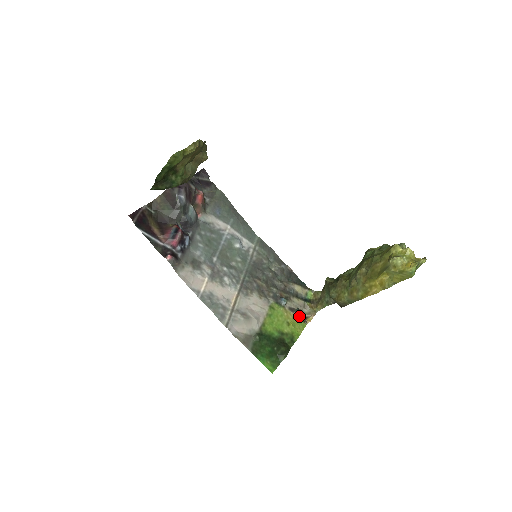
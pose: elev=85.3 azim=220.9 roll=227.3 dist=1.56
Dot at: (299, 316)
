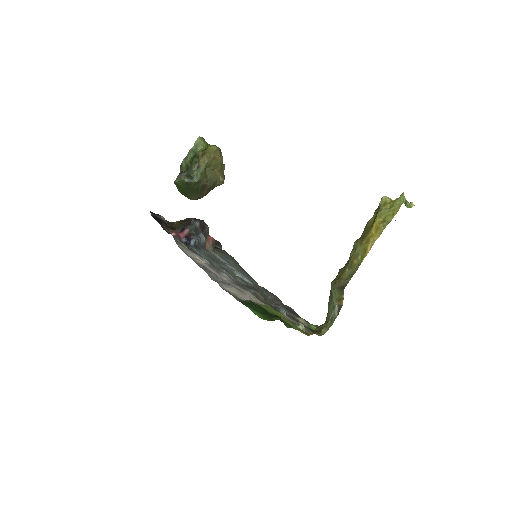
Dot at: (300, 328)
